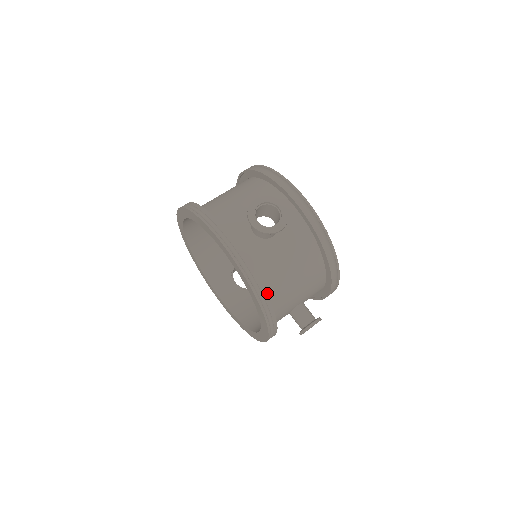
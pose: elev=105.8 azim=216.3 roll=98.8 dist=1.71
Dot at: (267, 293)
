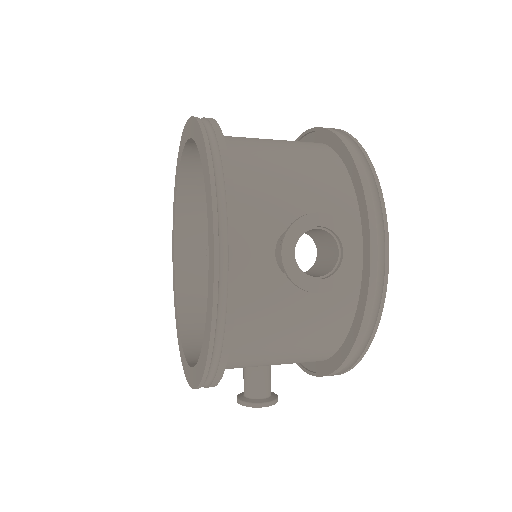
Dot at: (230, 348)
